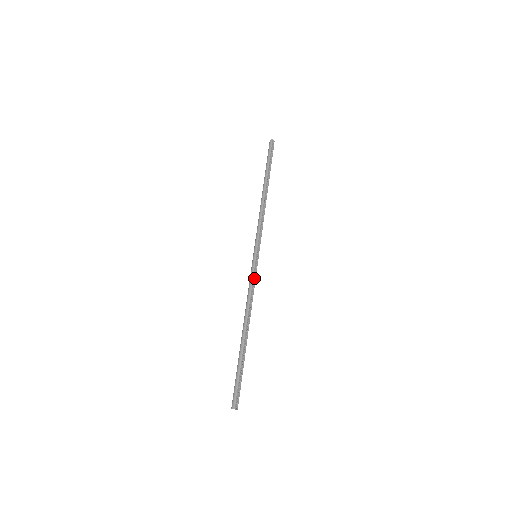
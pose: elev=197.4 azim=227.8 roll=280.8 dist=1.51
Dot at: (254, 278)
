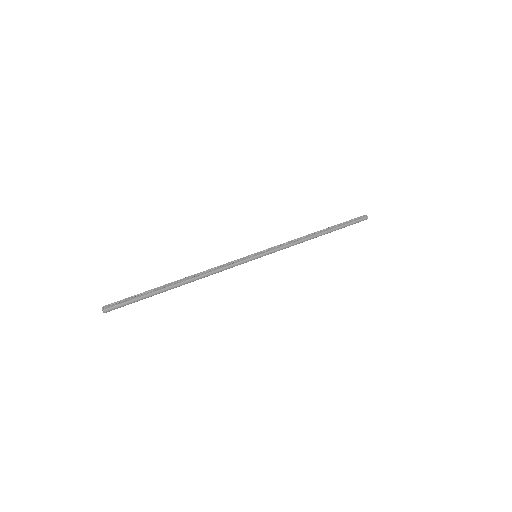
Dot at: (235, 263)
